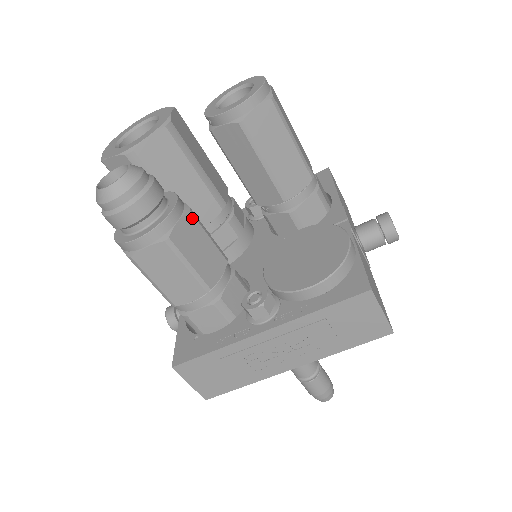
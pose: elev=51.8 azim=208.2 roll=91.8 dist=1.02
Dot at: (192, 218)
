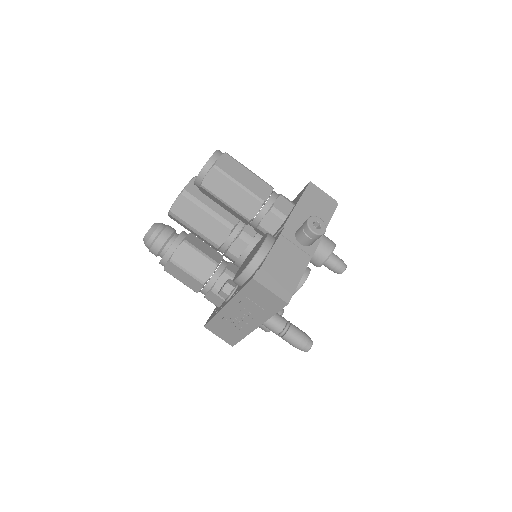
Dot at: (186, 245)
